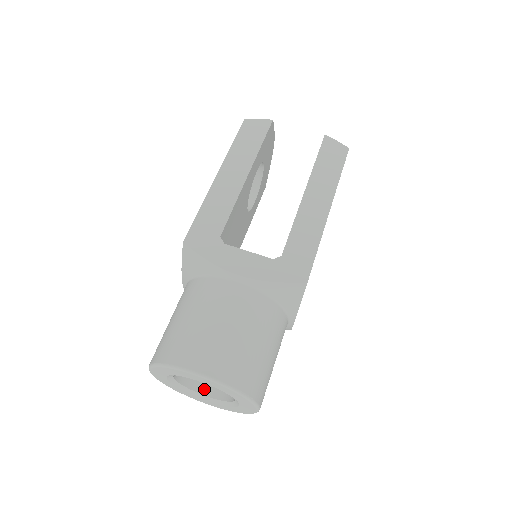
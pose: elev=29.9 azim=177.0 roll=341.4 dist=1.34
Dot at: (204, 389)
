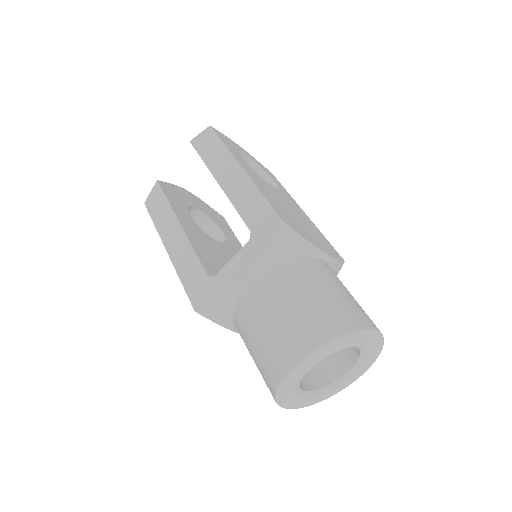
Dot at: (339, 371)
